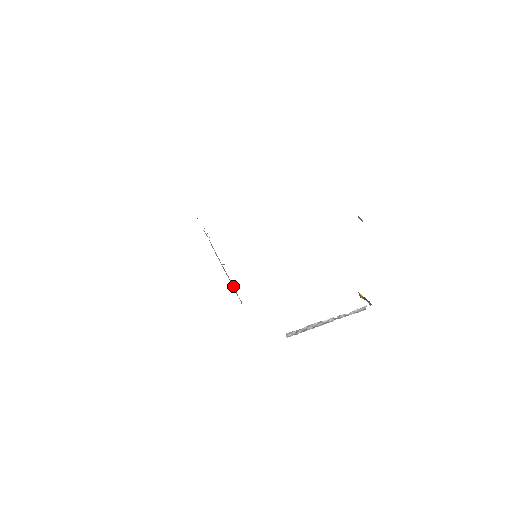
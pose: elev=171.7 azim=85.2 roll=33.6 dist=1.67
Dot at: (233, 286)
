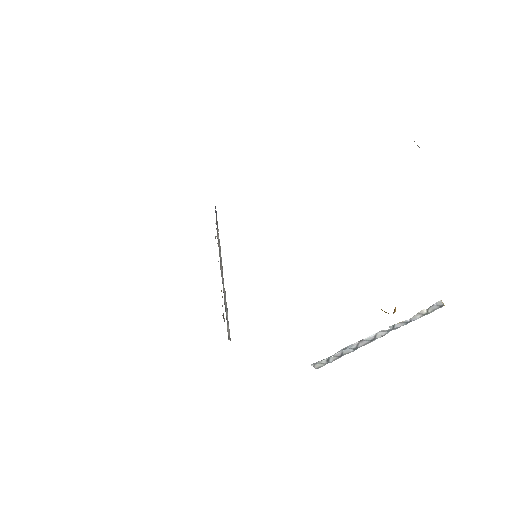
Dot at: occluded
